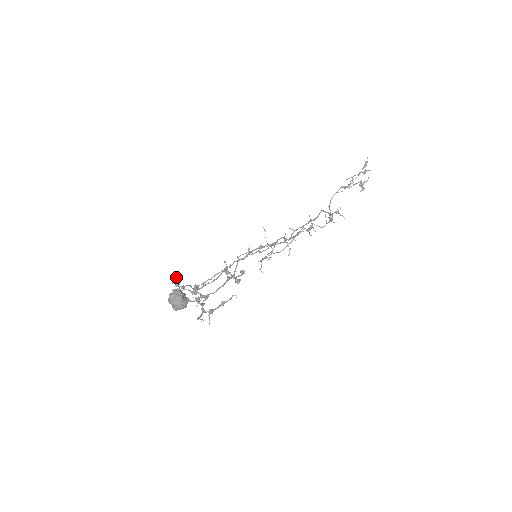
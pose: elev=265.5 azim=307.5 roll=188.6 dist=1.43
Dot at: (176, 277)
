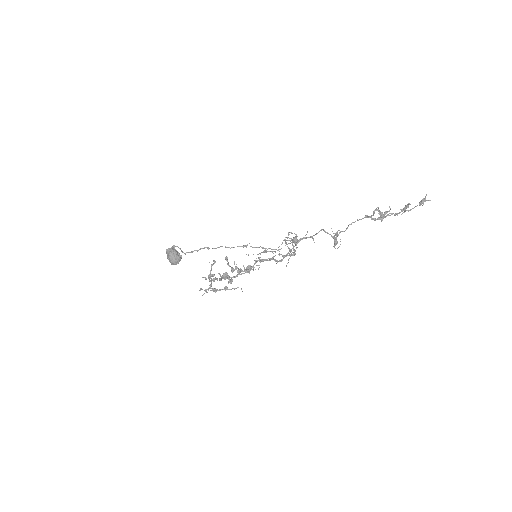
Dot at: (214, 260)
